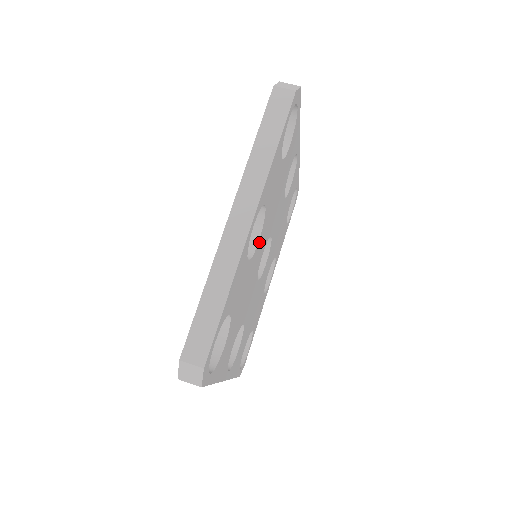
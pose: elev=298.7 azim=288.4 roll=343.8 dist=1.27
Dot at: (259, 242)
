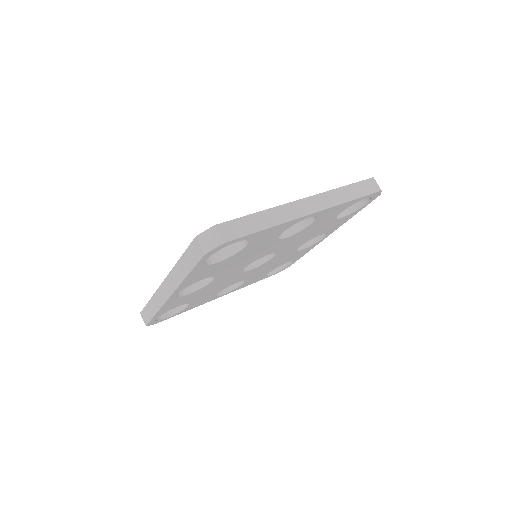
Dot at: (216, 279)
